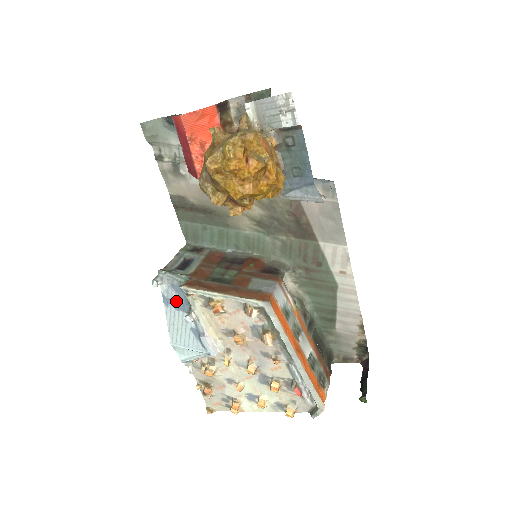
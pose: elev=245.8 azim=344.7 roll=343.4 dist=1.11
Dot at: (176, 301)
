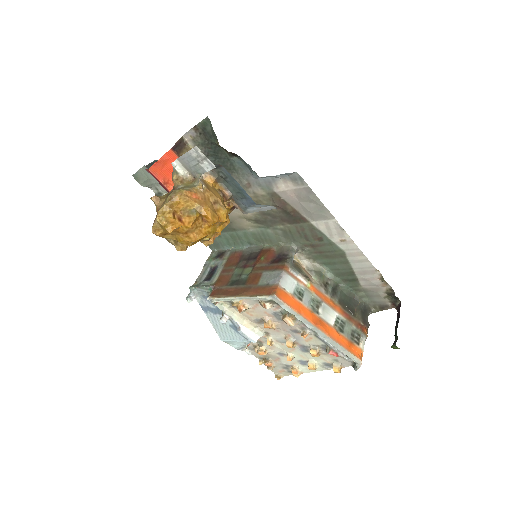
Dot at: (211, 308)
